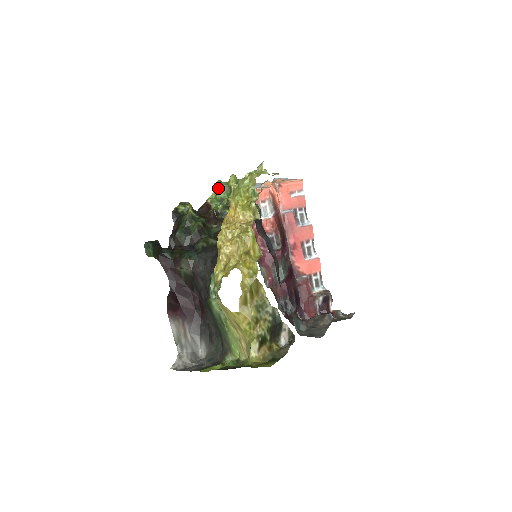
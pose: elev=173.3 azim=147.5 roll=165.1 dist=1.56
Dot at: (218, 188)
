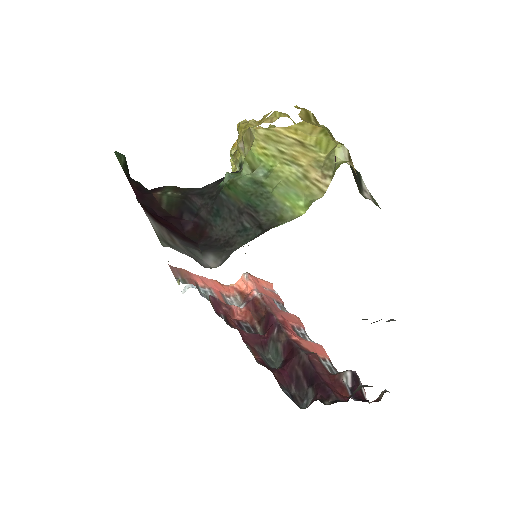
Dot at: occluded
